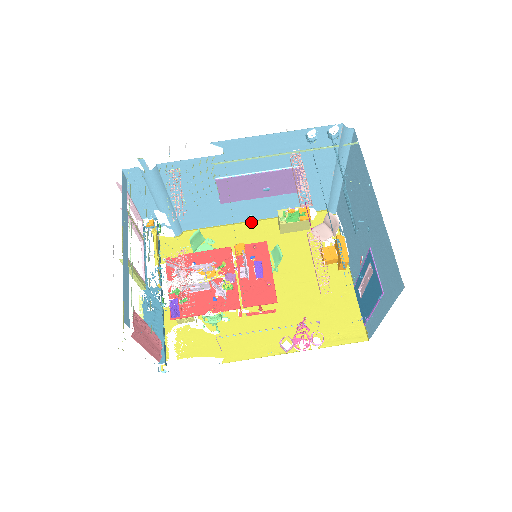
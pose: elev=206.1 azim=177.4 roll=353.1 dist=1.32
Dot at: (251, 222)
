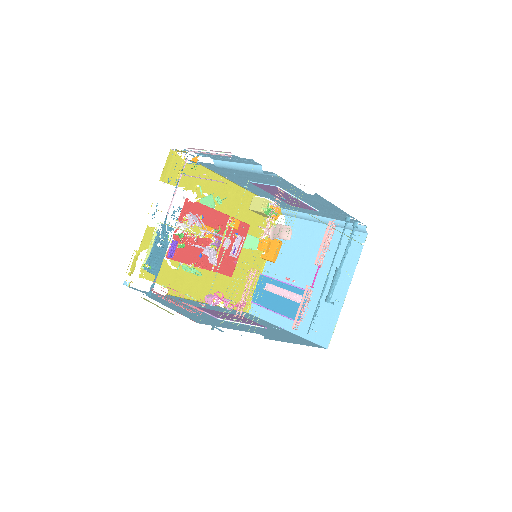
Dot at: (239, 186)
